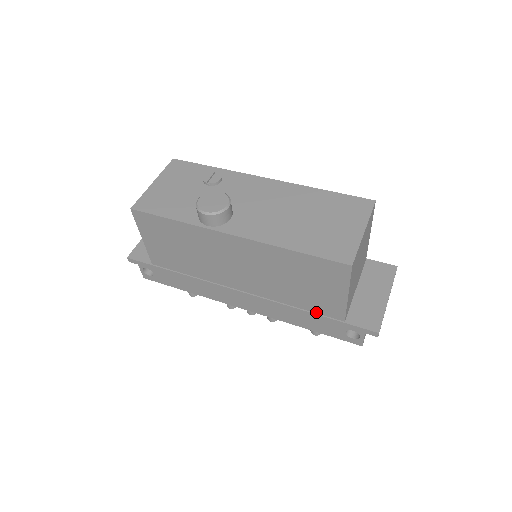
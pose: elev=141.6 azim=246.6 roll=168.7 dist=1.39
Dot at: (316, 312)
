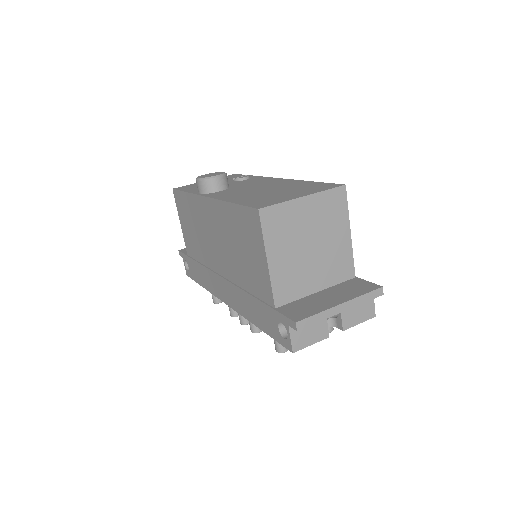
Dot at: (259, 297)
